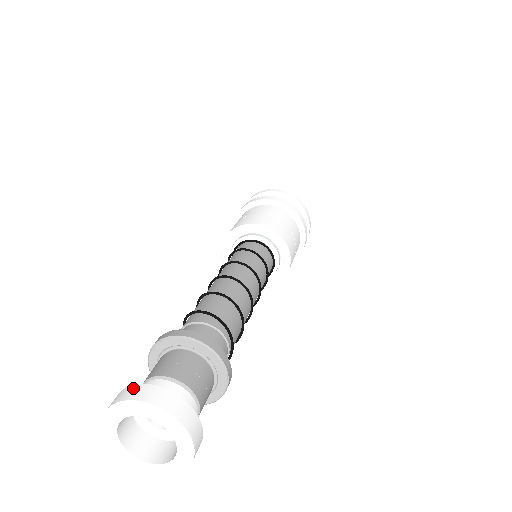
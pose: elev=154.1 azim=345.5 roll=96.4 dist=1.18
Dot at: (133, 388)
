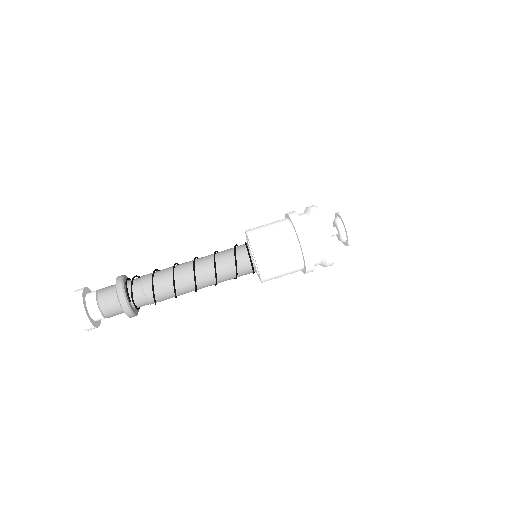
Dot at: (84, 314)
